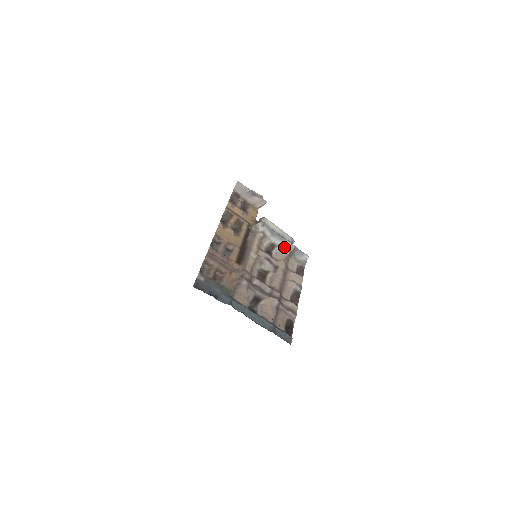
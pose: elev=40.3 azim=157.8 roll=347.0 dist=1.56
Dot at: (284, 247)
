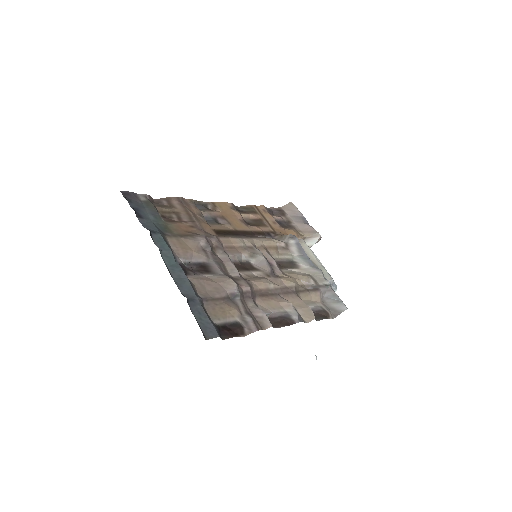
Dot at: (310, 274)
